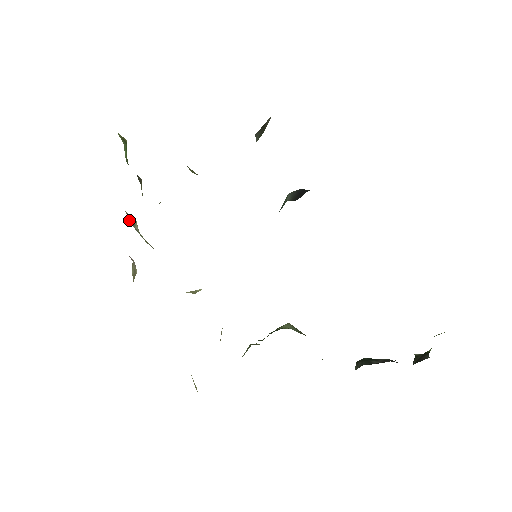
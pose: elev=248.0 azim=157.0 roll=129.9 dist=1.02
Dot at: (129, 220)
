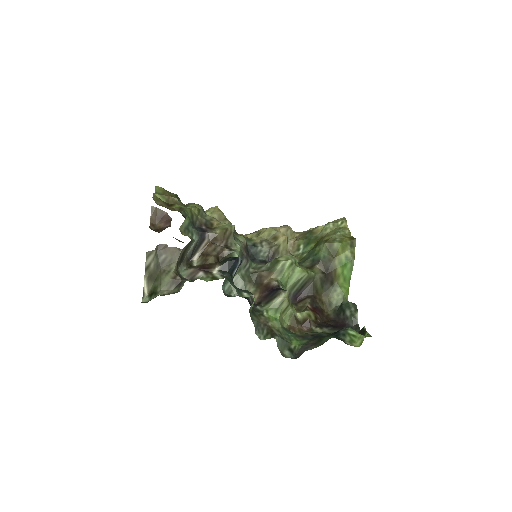
Dot at: occluded
